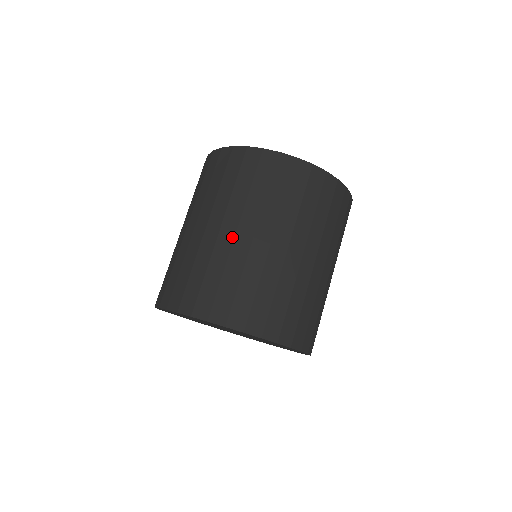
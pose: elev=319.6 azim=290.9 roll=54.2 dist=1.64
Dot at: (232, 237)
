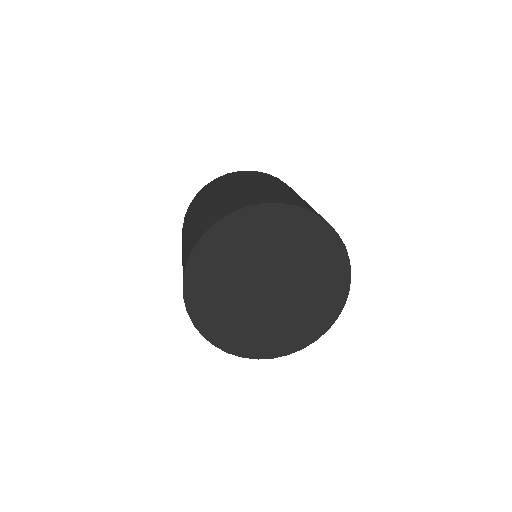
Dot at: (264, 185)
